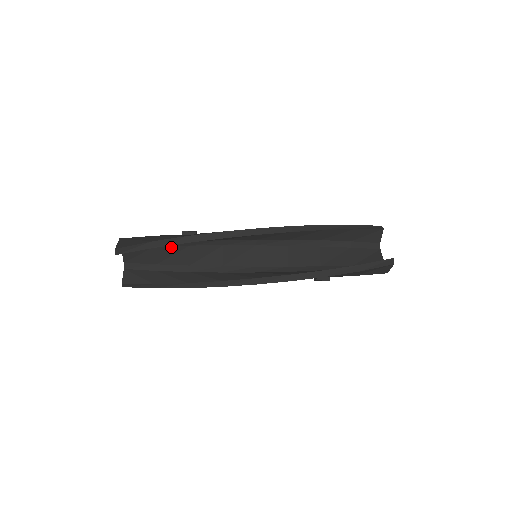
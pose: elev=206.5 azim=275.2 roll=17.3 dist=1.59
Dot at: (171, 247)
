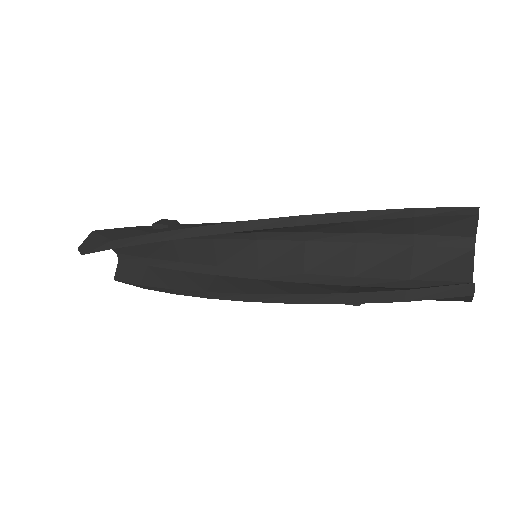
Dot at: occluded
